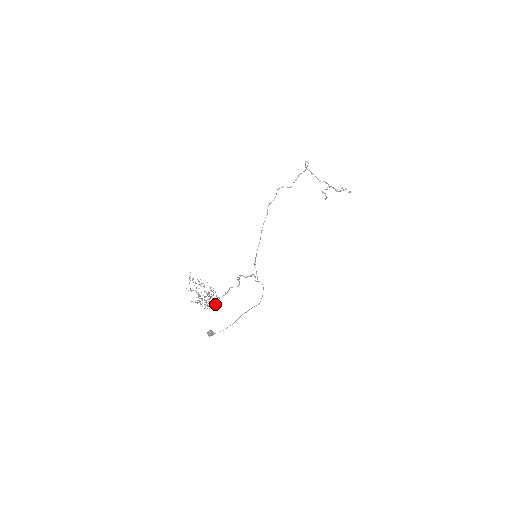
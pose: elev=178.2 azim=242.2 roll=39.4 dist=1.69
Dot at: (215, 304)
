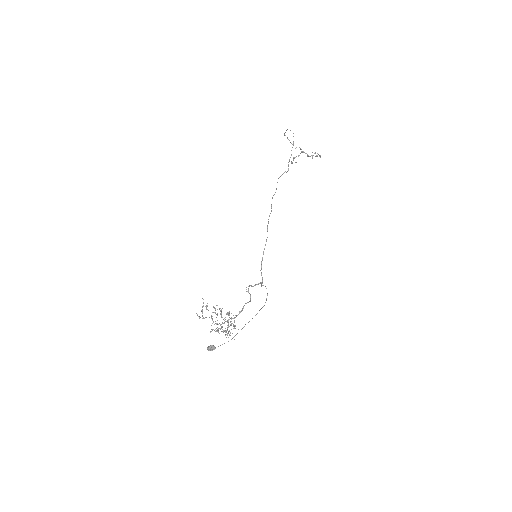
Dot at: occluded
